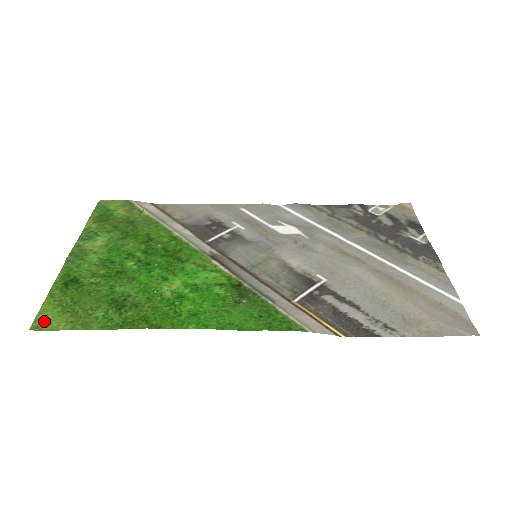
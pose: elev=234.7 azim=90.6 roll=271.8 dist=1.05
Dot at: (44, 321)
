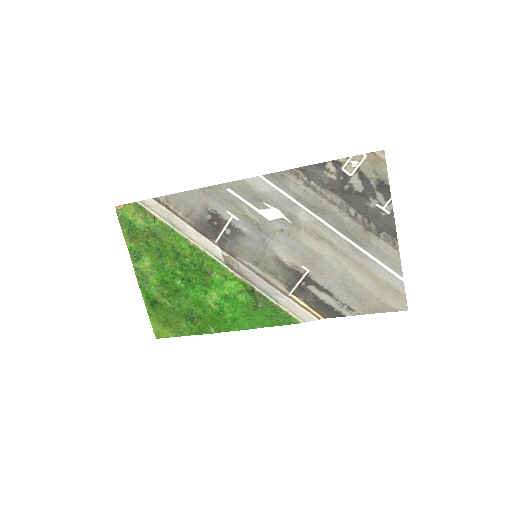
Dot at: (159, 332)
